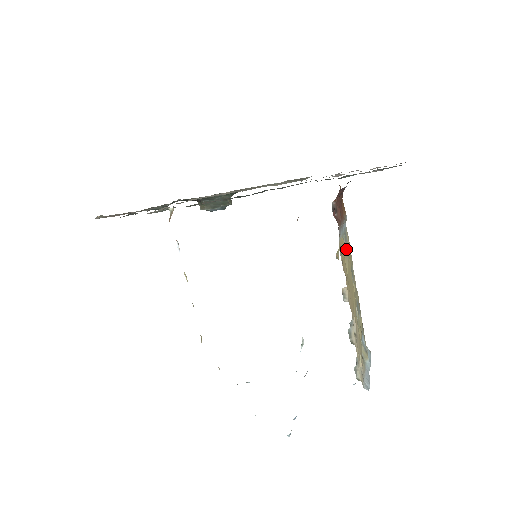
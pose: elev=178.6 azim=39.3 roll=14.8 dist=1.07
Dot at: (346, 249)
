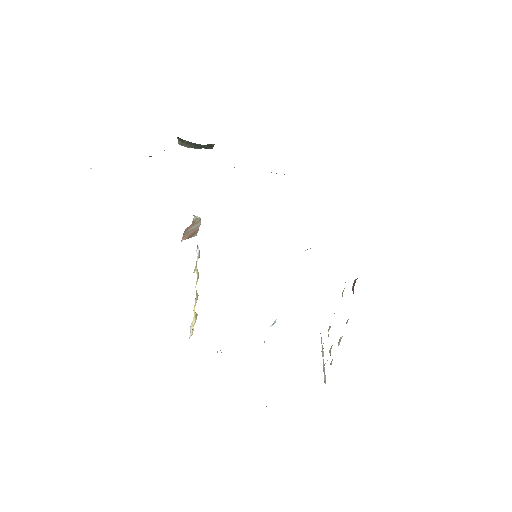
Dot at: occluded
